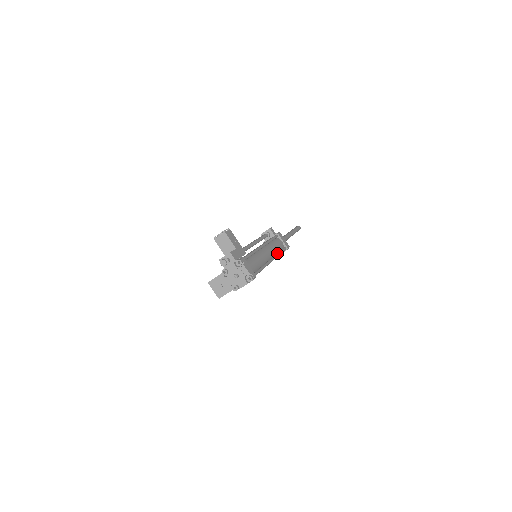
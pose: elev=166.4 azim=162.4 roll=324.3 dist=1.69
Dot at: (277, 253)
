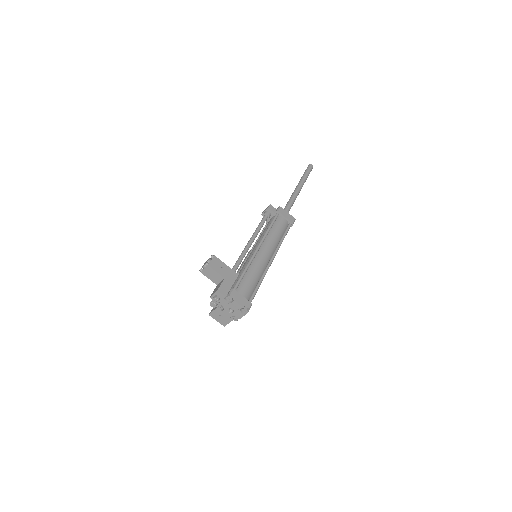
Dot at: (279, 242)
